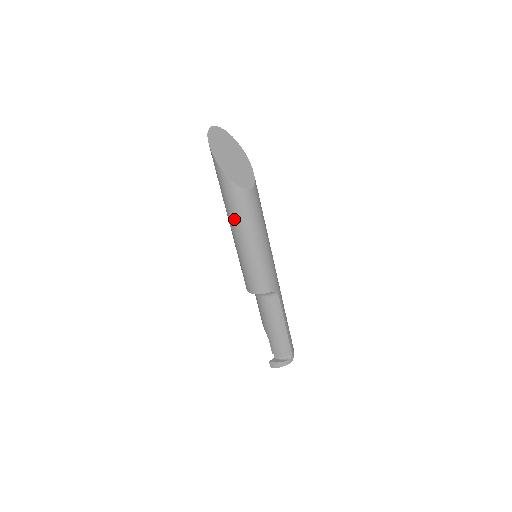
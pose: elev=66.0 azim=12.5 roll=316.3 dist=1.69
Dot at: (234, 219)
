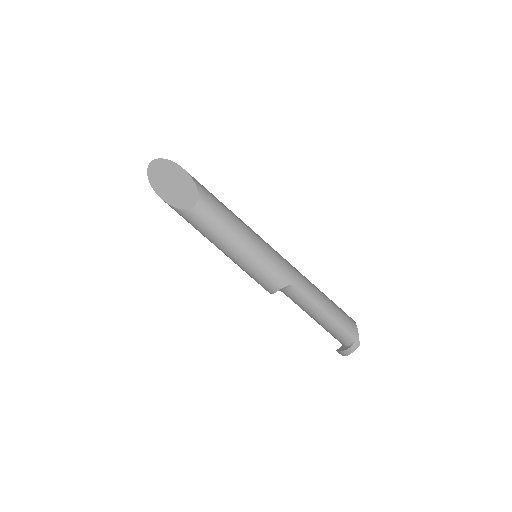
Dot at: occluded
